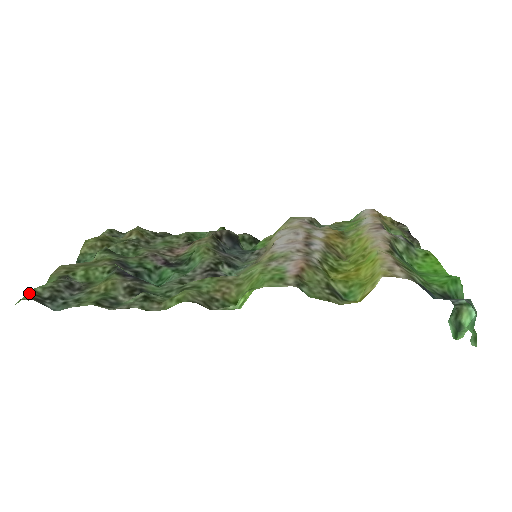
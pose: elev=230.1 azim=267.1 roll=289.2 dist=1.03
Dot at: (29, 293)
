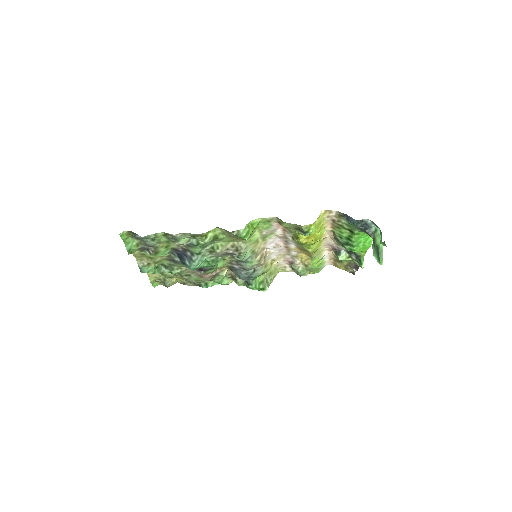
Dot at: (127, 235)
